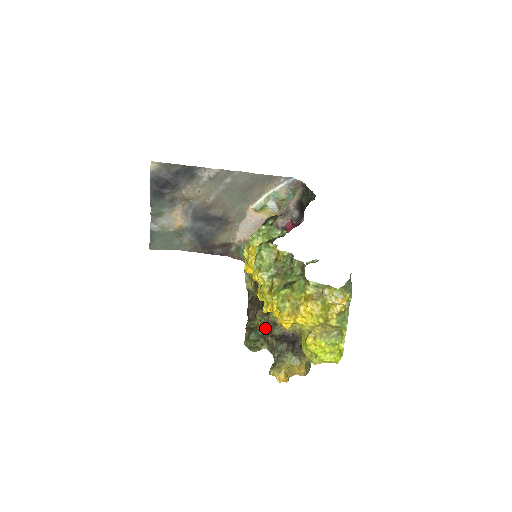
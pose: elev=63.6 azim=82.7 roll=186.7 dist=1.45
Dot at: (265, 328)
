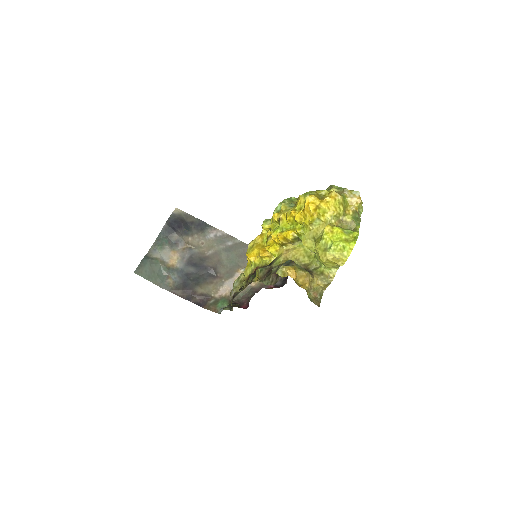
Dot at: (264, 276)
